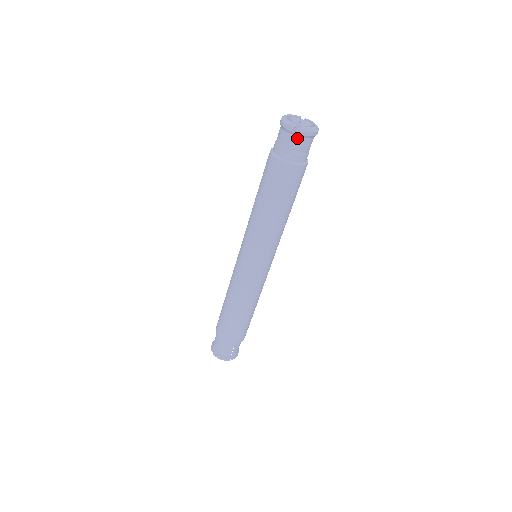
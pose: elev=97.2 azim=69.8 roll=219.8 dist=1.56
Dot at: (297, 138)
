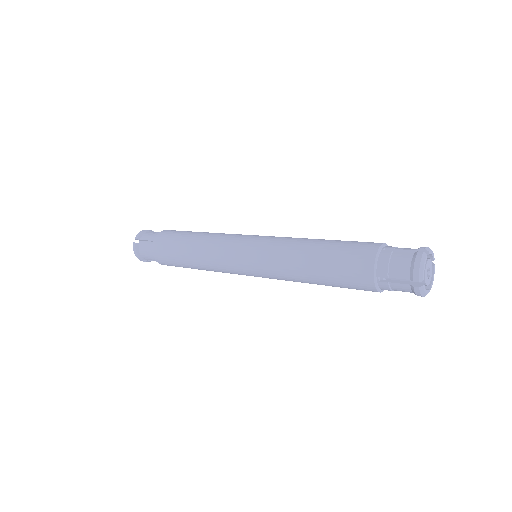
Dot at: (408, 284)
